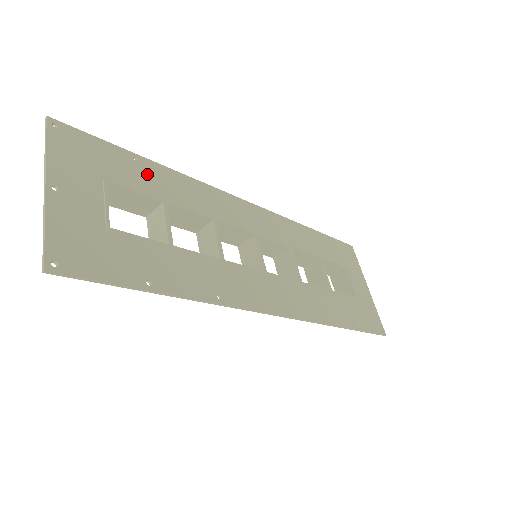
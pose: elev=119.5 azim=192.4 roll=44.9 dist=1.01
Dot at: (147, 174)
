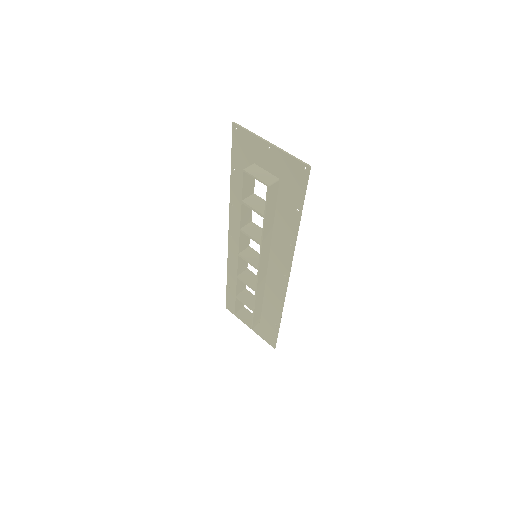
Dot at: (241, 179)
